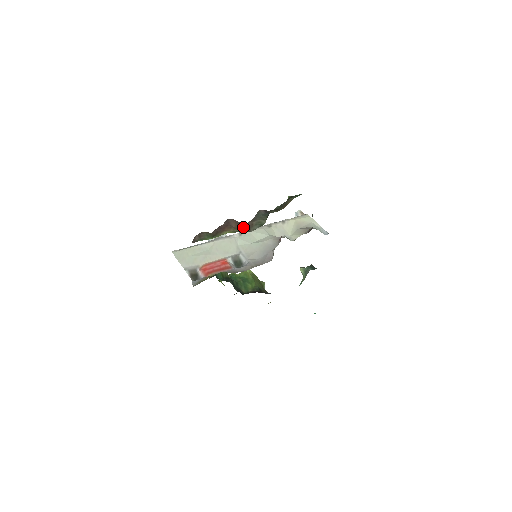
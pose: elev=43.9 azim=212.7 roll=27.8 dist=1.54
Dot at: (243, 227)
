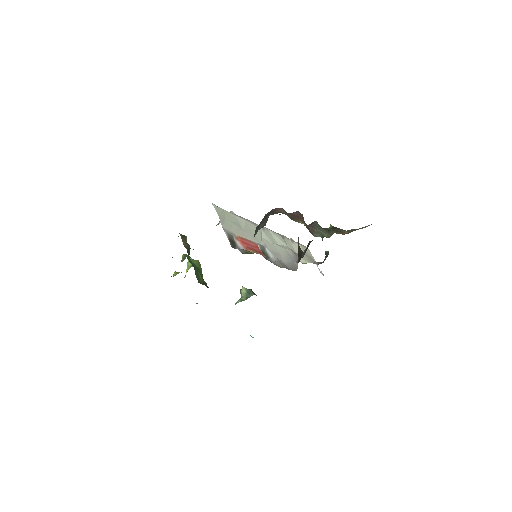
Dot at: (308, 227)
